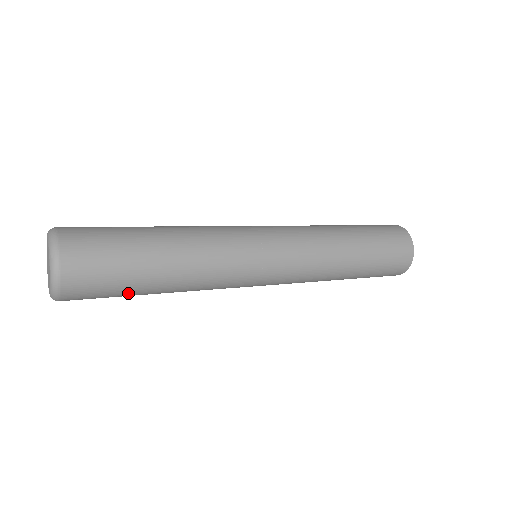
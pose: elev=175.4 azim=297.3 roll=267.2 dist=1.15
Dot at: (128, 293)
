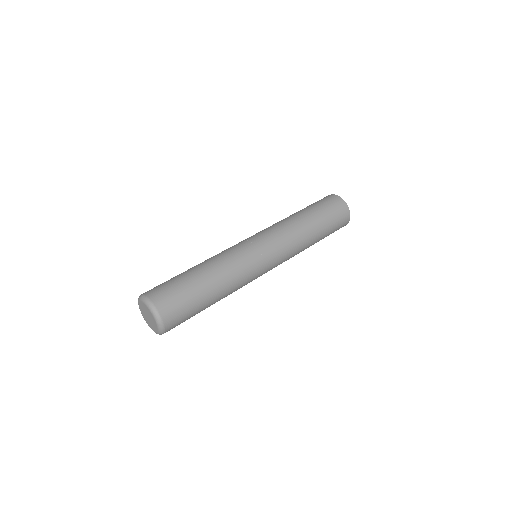
Dot at: occluded
